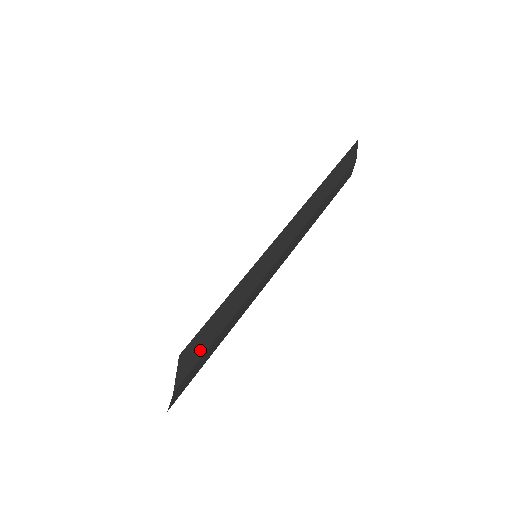
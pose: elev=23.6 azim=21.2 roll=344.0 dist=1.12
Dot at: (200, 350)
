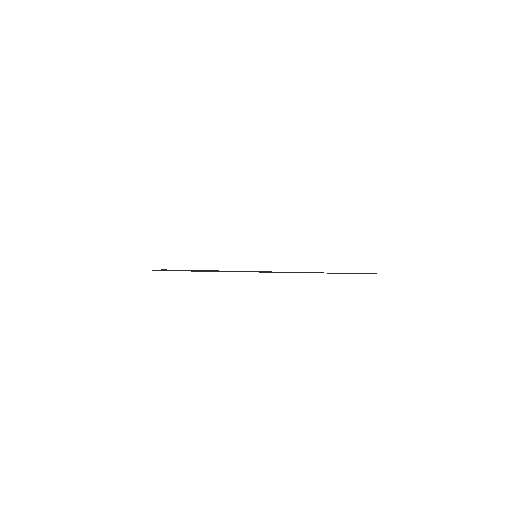
Dot at: occluded
